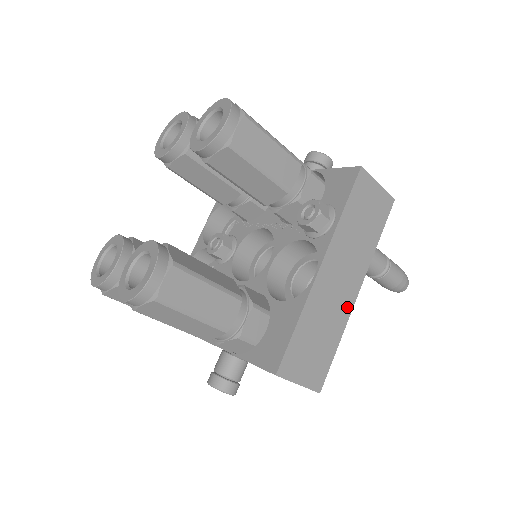
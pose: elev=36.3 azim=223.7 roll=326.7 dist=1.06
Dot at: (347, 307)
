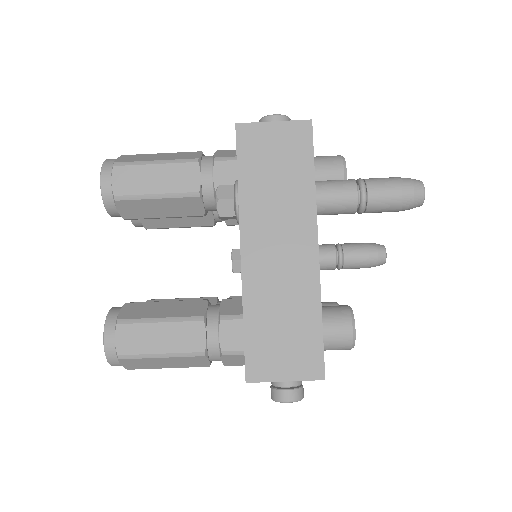
Dot at: (309, 272)
